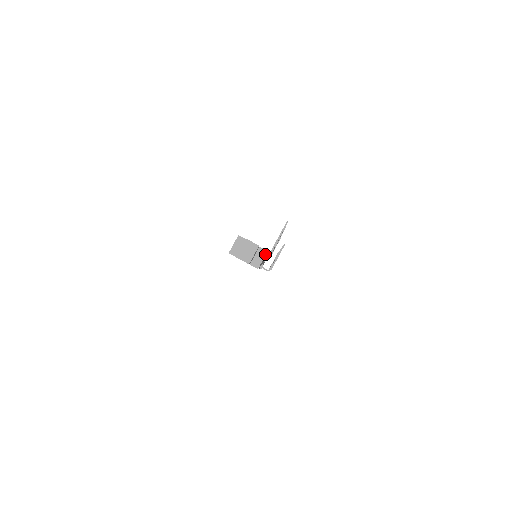
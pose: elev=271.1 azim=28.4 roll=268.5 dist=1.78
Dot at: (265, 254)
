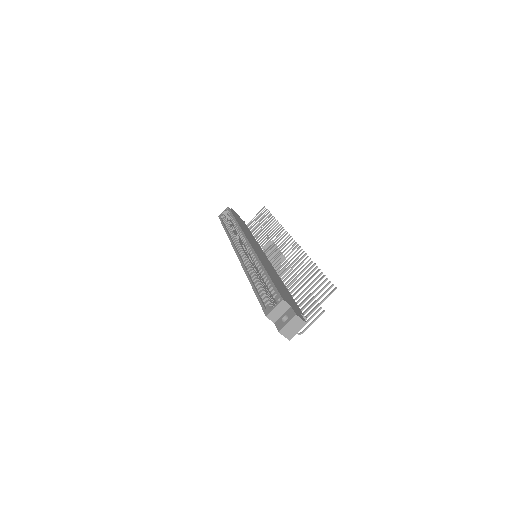
Dot at: occluded
